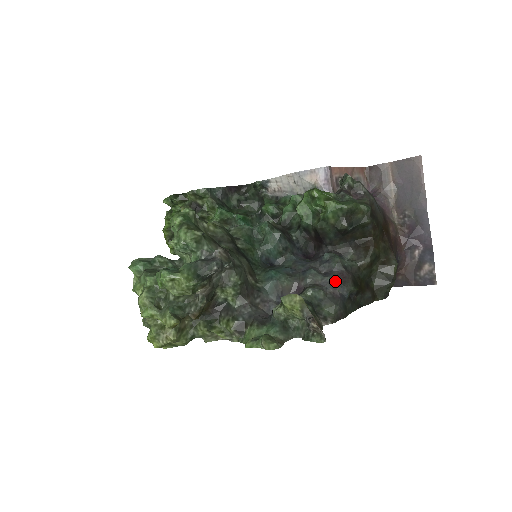
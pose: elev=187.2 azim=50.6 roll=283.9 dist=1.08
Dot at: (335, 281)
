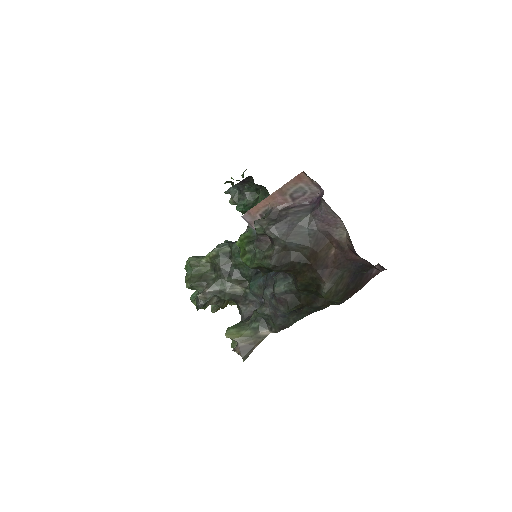
Dot at: (274, 305)
